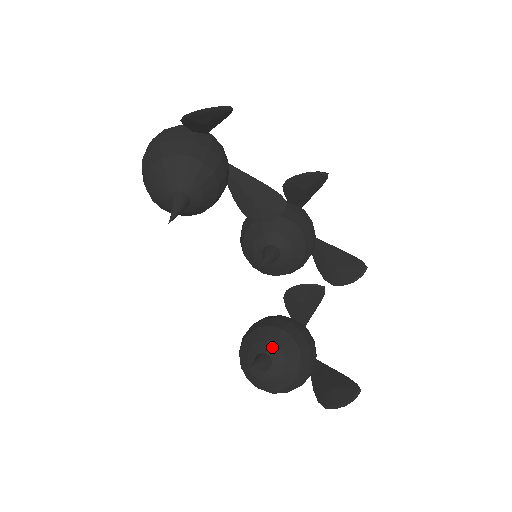
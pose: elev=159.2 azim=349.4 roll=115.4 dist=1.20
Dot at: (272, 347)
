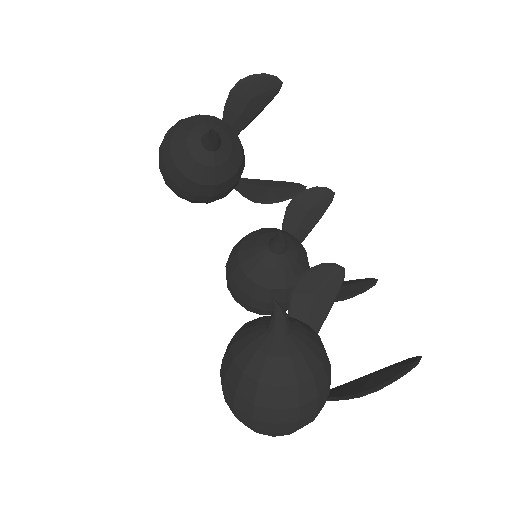
Dot at: occluded
